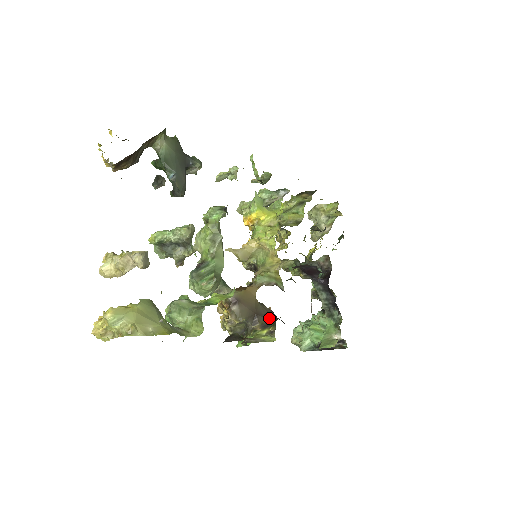
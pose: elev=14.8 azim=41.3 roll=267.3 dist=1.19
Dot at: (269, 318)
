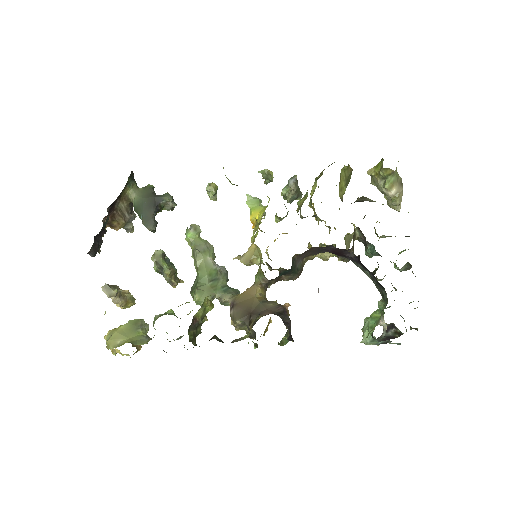
Dot at: (262, 315)
